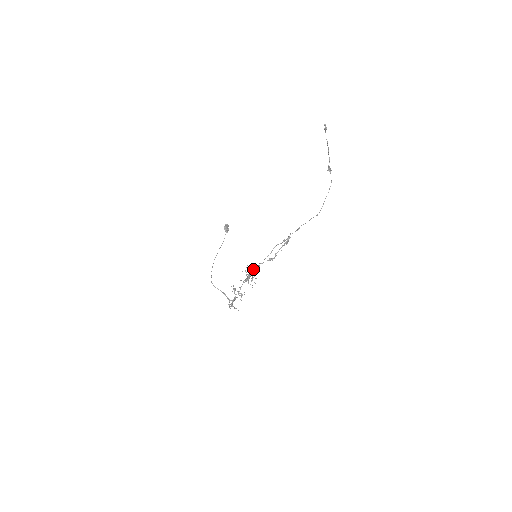
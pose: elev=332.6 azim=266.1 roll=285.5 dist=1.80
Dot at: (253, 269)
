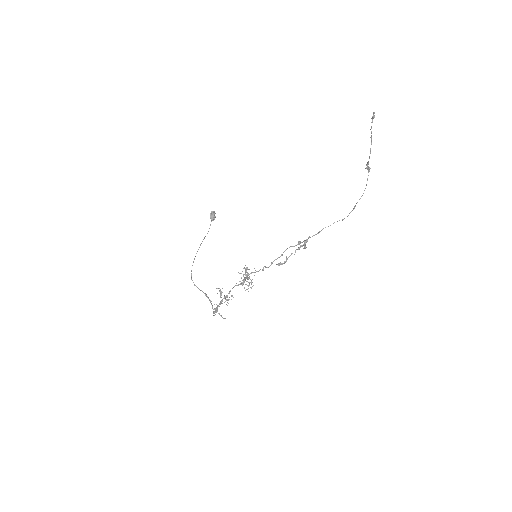
Dot at: (254, 272)
